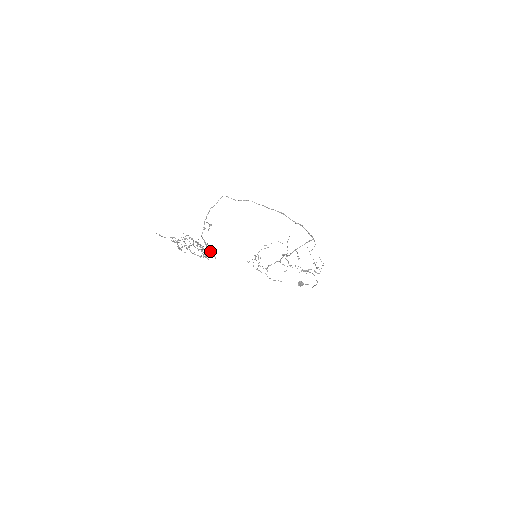
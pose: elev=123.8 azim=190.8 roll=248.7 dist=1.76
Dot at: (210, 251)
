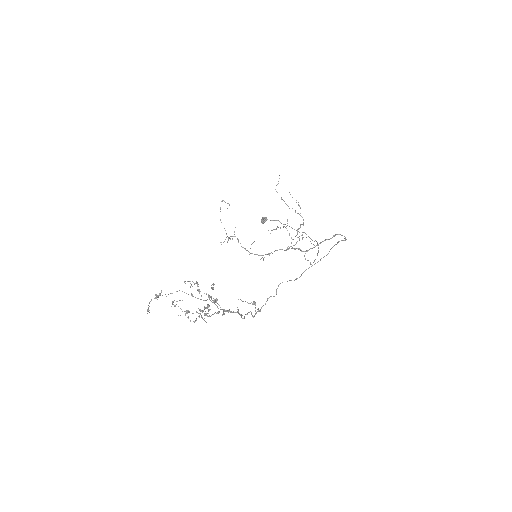
Dot at: (212, 287)
